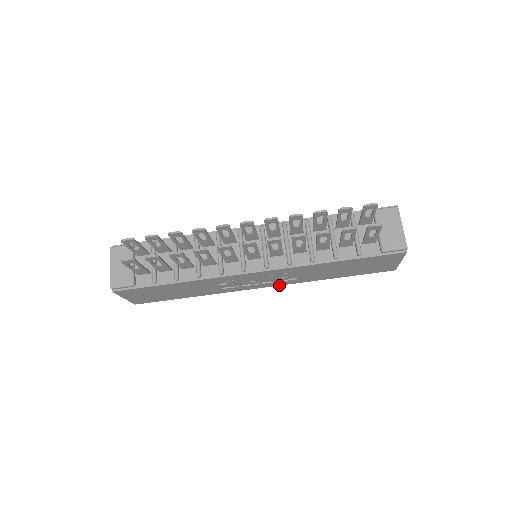
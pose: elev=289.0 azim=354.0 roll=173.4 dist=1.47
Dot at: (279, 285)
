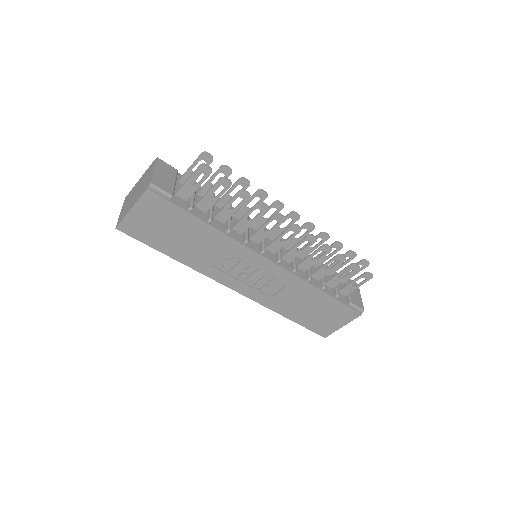
Dot at: (247, 297)
